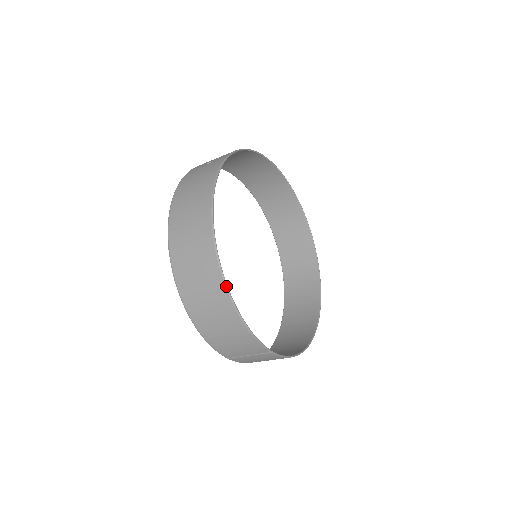
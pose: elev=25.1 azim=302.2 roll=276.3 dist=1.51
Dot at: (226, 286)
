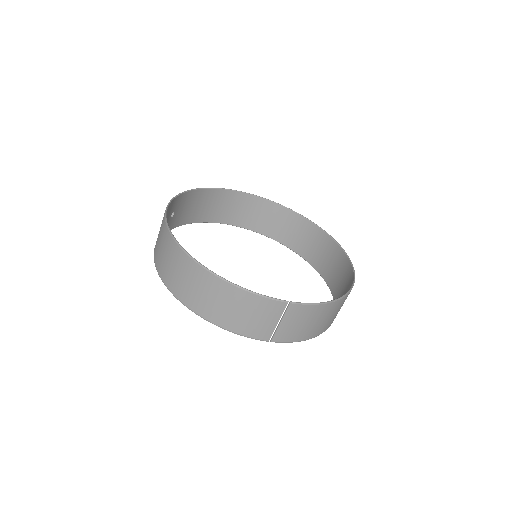
Dot at: (203, 267)
